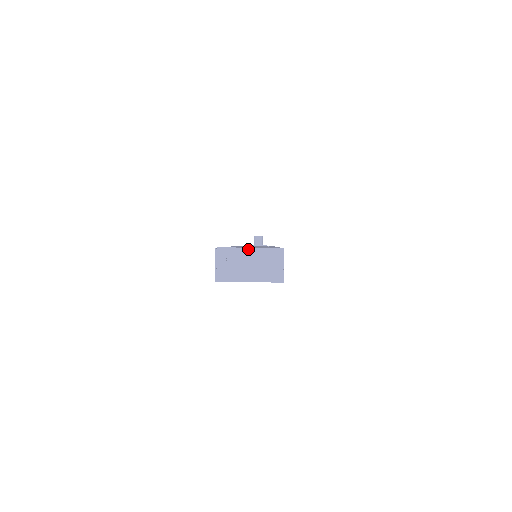
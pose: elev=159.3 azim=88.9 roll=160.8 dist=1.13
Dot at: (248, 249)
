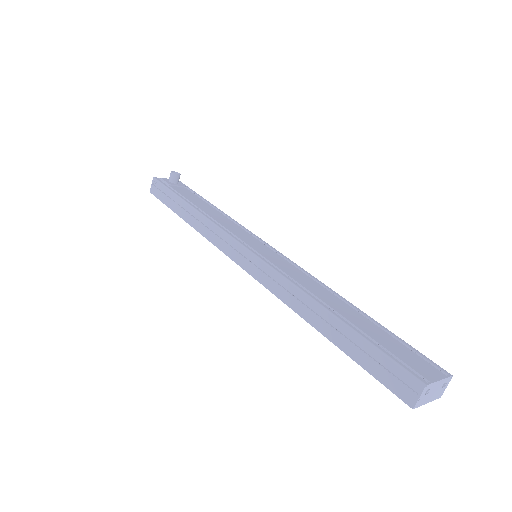
Dot at: (439, 381)
